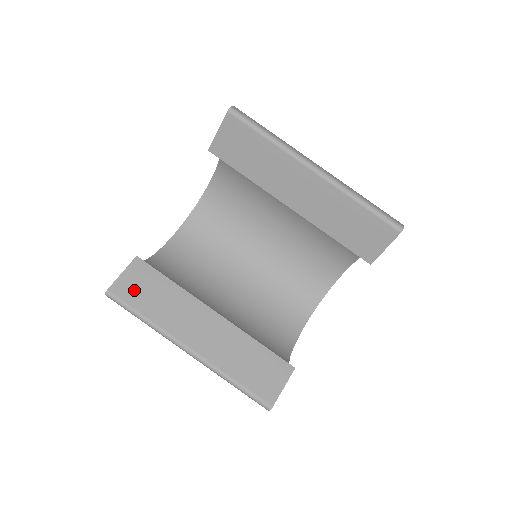
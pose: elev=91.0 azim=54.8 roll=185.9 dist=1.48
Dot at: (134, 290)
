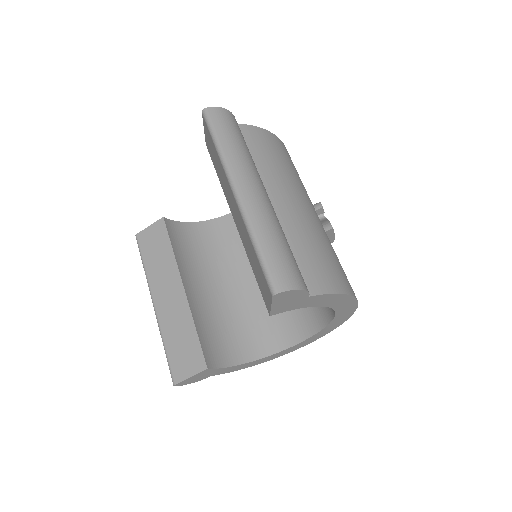
Dot at: (149, 242)
